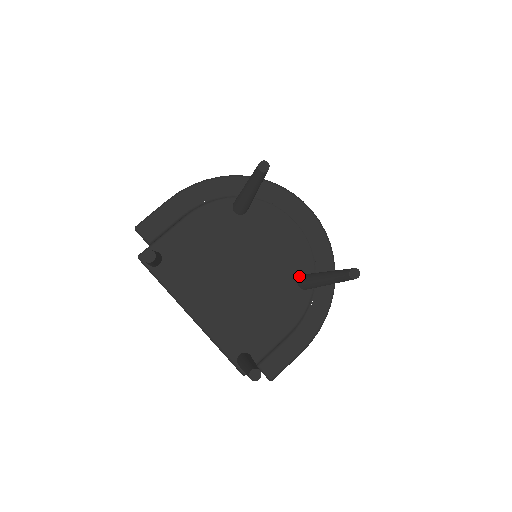
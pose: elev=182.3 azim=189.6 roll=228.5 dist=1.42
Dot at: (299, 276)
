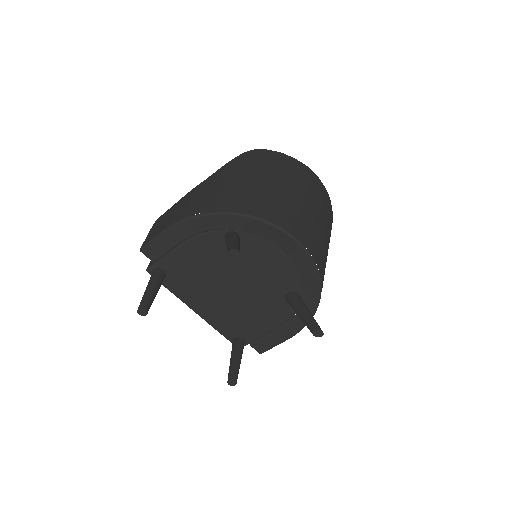
Dot at: (287, 292)
